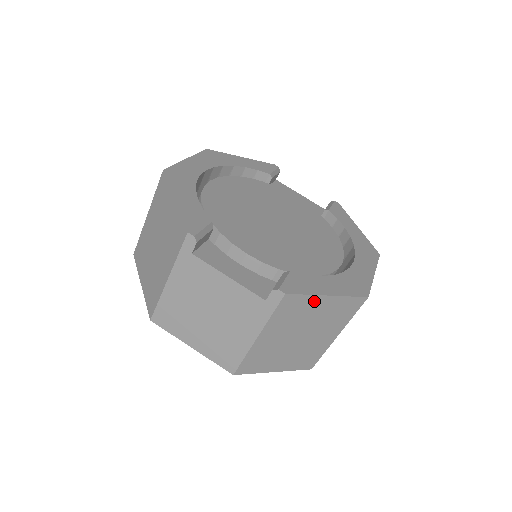
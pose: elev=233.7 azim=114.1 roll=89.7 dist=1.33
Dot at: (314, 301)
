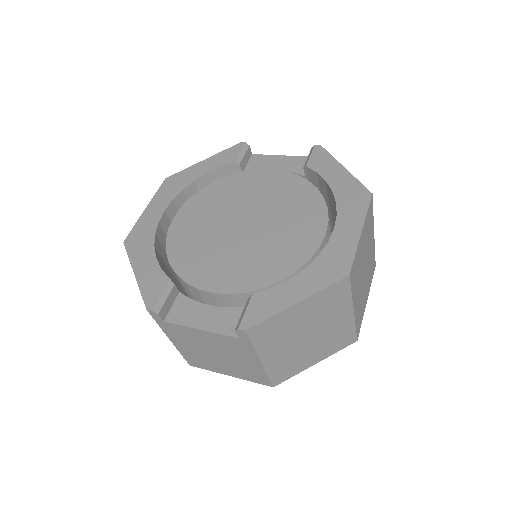
Dot at: (286, 315)
